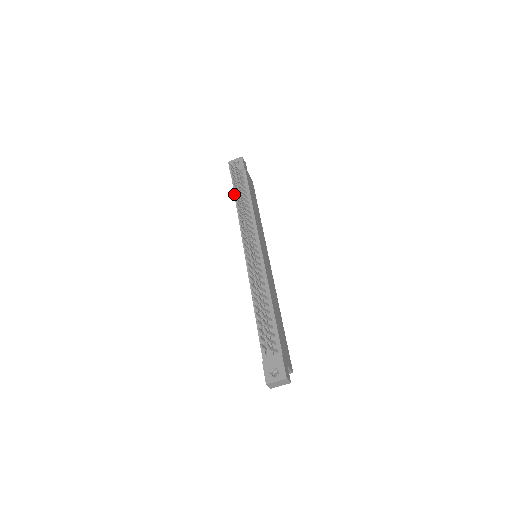
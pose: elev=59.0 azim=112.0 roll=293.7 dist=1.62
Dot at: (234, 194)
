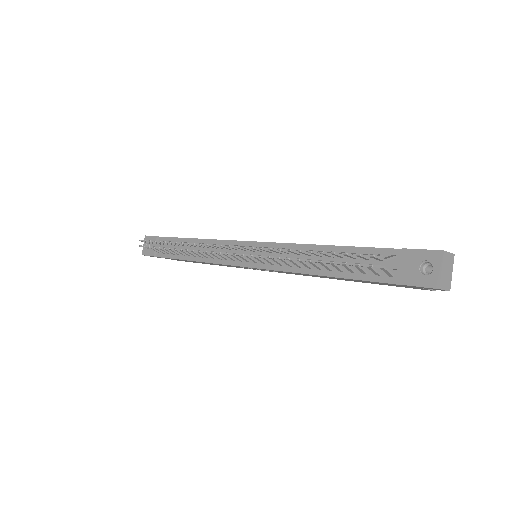
Dot at: occluded
